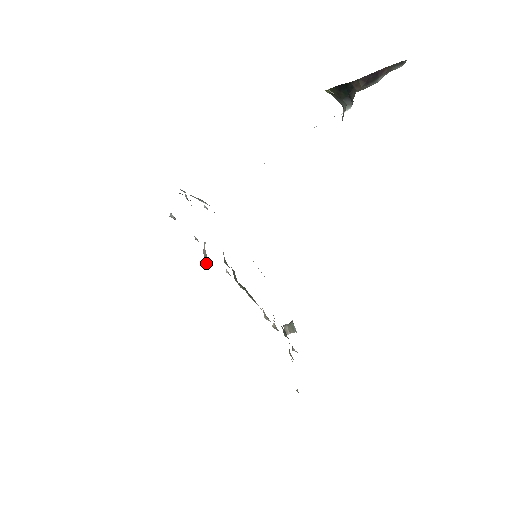
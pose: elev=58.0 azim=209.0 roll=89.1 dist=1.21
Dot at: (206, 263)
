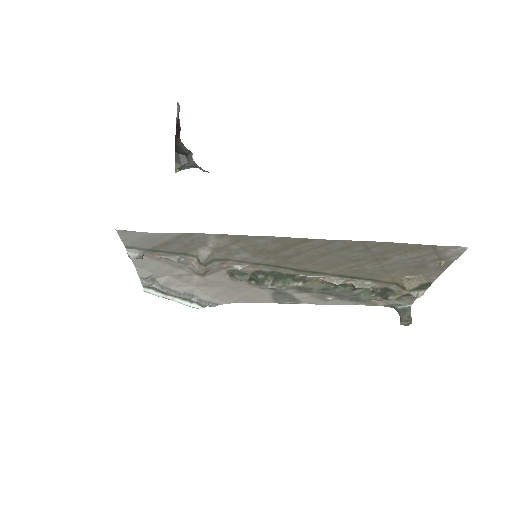
Dot at: (202, 261)
